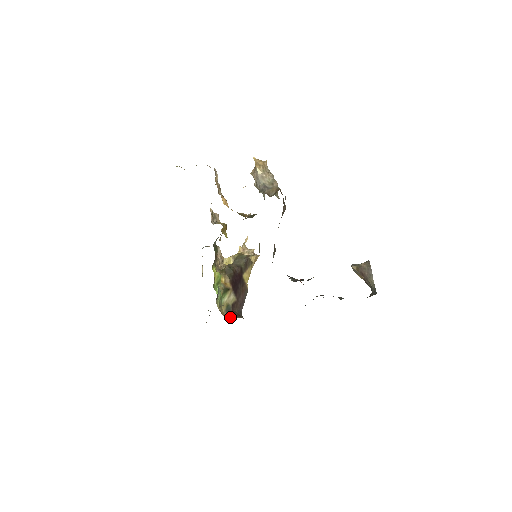
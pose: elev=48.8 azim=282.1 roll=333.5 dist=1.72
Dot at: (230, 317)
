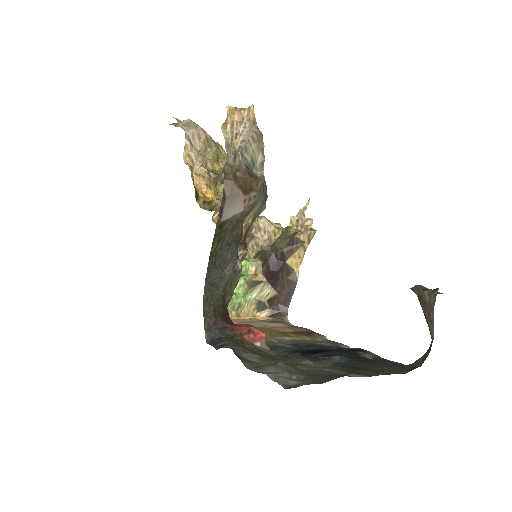
Dot at: (264, 316)
